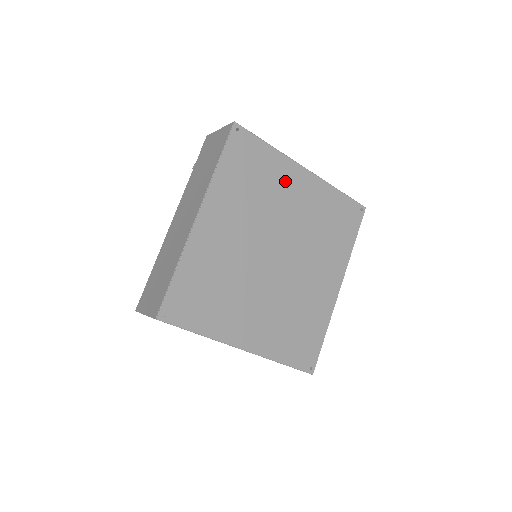
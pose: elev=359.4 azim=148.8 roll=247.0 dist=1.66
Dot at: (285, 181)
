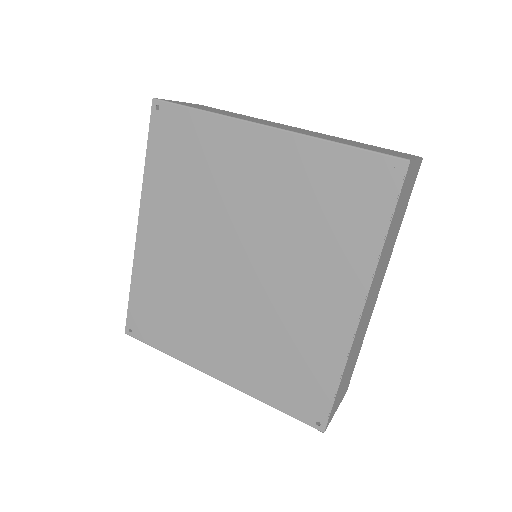
Dot at: (234, 156)
